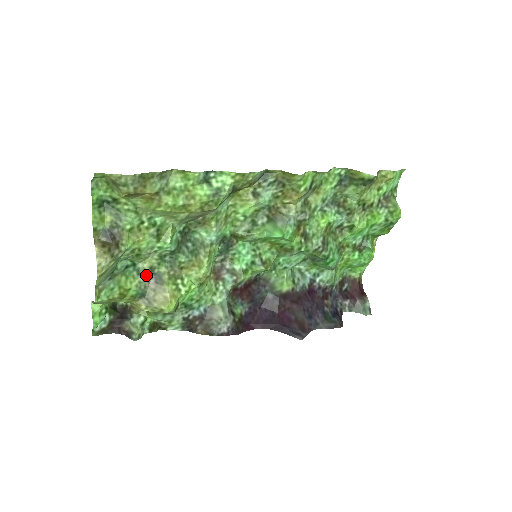
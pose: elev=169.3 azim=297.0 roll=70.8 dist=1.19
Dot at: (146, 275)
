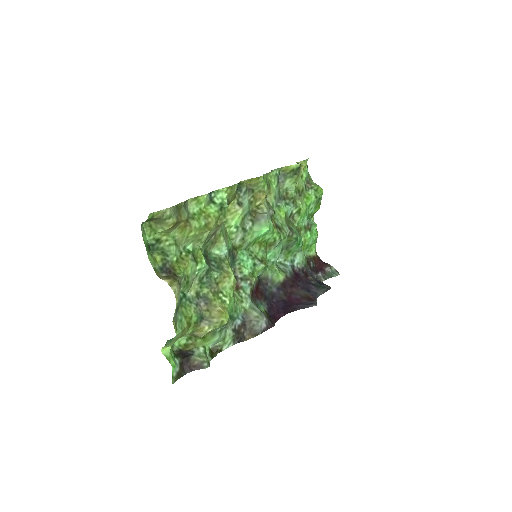
Dot at: (196, 301)
